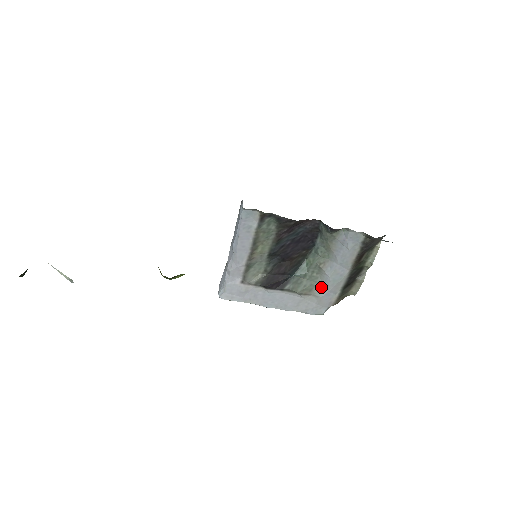
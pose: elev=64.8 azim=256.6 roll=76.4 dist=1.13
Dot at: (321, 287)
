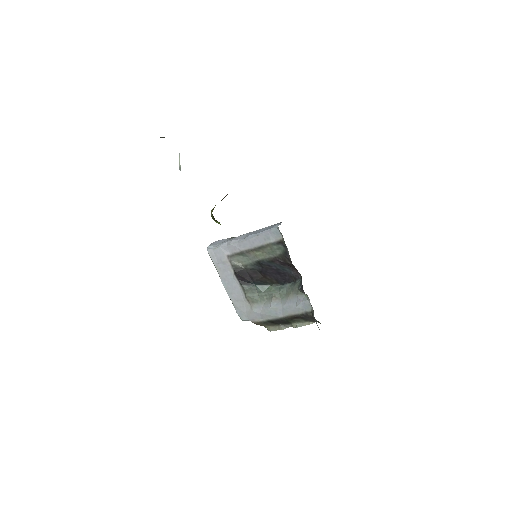
Dot at: (260, 307)
